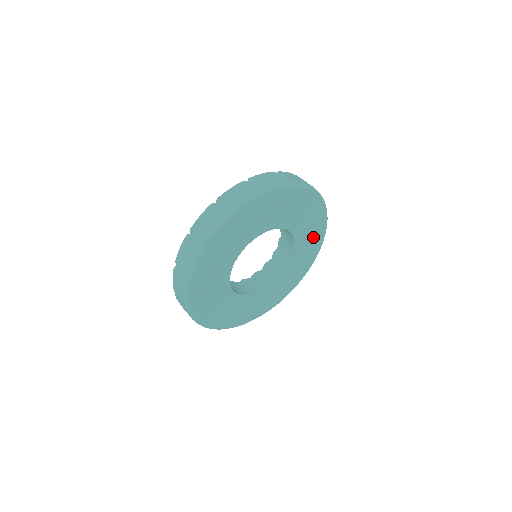
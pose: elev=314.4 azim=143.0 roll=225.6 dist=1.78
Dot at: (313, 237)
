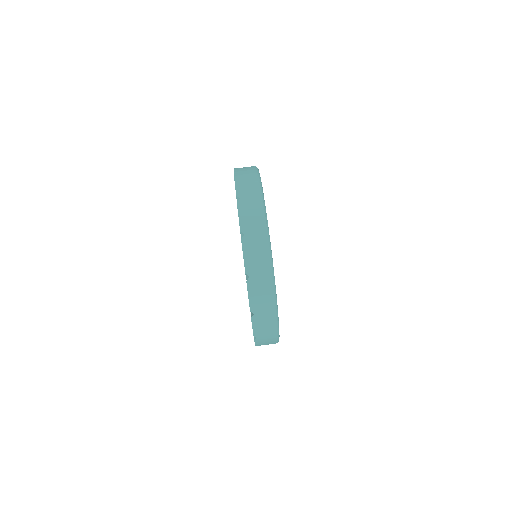
Dot at: occluded
